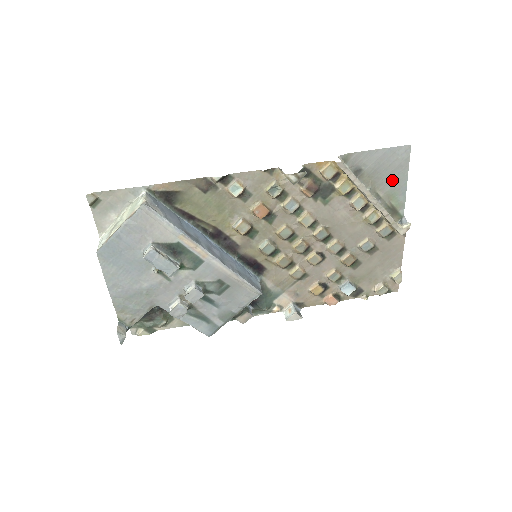
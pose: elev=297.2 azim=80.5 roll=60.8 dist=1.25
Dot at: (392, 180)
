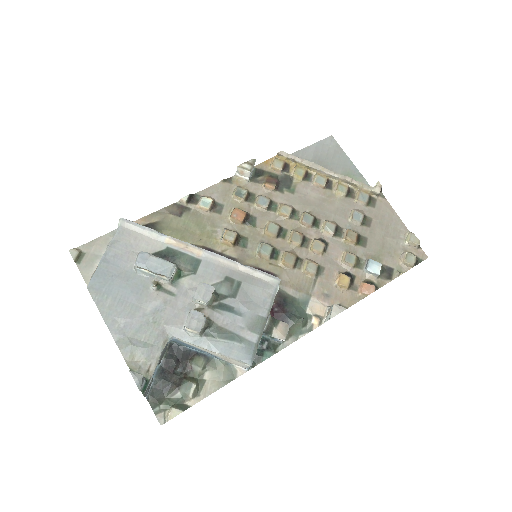
Dot at: (338, 164)
